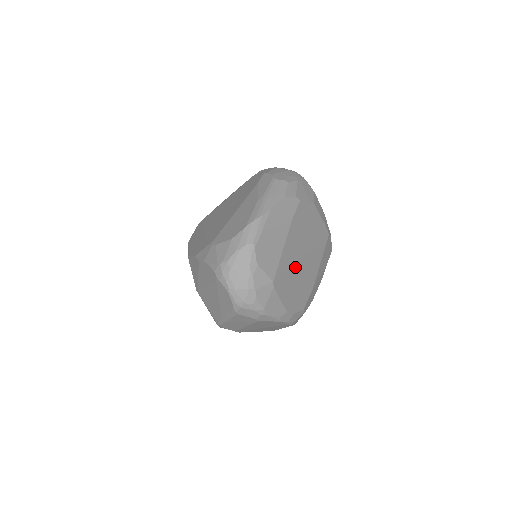
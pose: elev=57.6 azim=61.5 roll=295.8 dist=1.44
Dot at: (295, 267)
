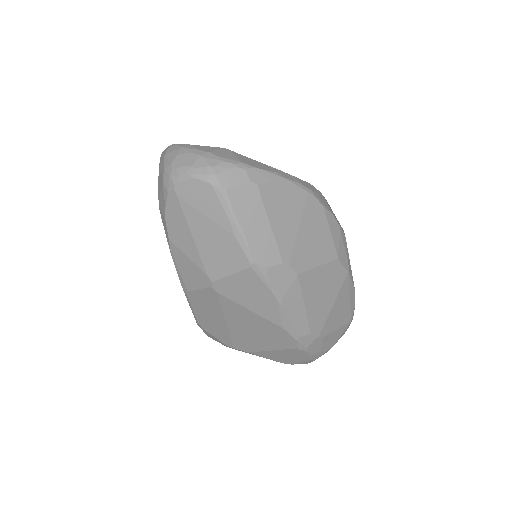
Dot at: occluded
